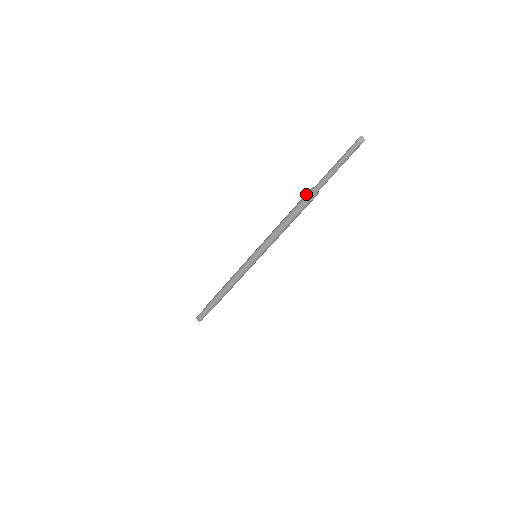
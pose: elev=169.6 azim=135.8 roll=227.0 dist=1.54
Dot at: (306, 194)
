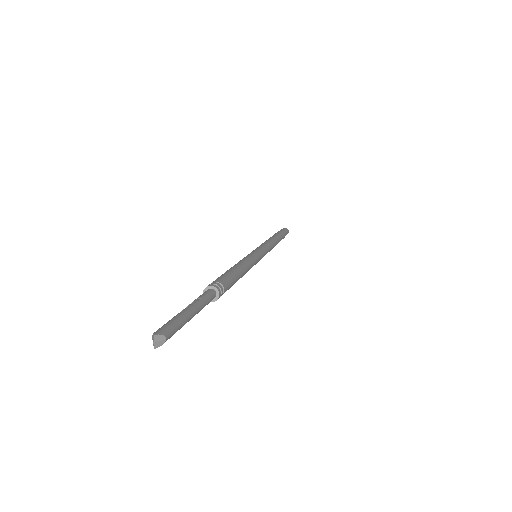
Dot at: occluded
